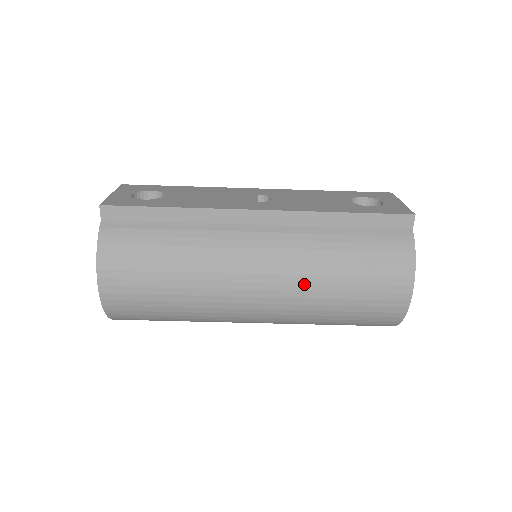
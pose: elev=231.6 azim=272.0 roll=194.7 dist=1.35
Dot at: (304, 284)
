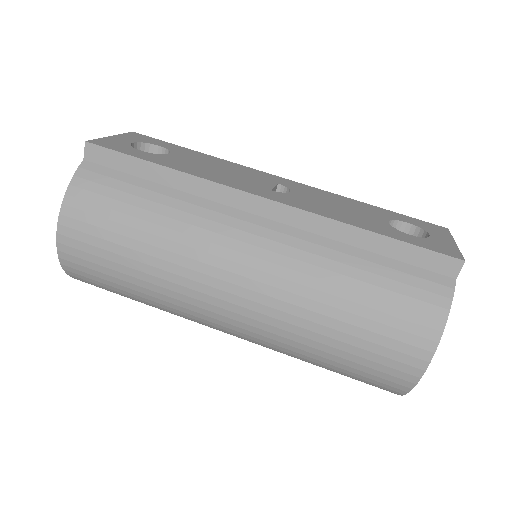
Dot at: (293, 305)
